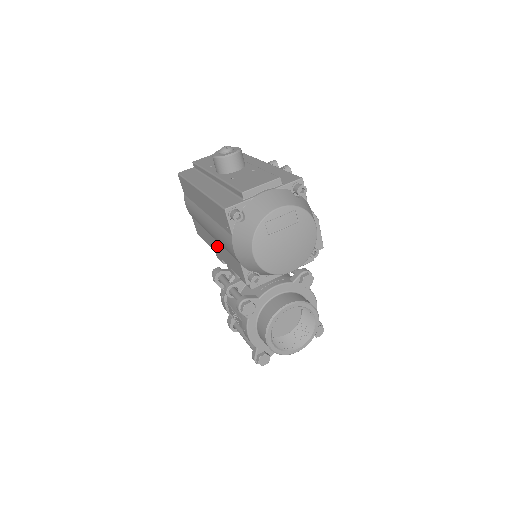
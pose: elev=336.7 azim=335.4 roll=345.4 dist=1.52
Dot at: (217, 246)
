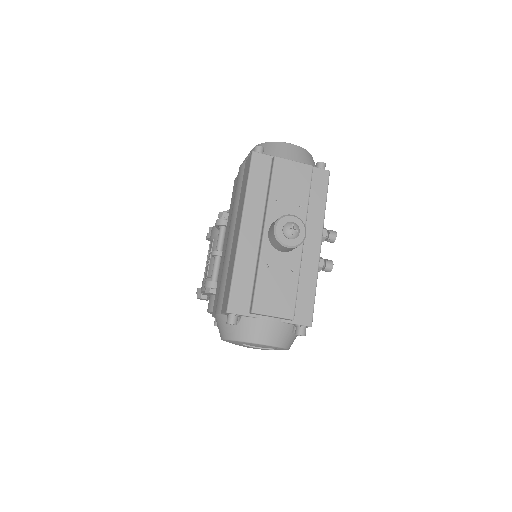
Dot at: occluded
